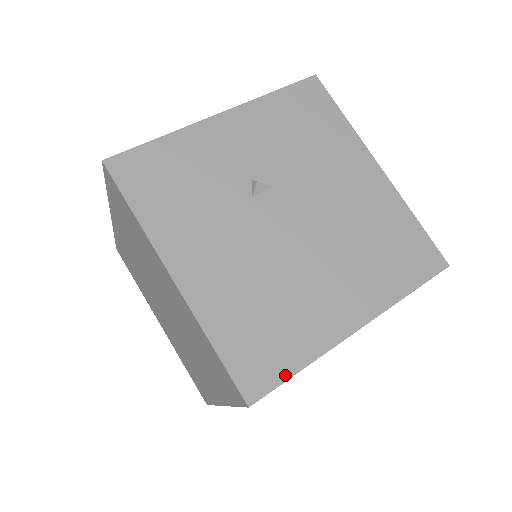
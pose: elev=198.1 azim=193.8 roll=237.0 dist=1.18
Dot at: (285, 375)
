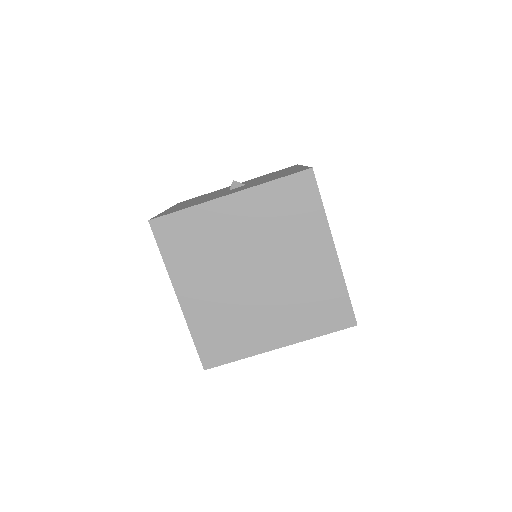
Dot at: occluded
